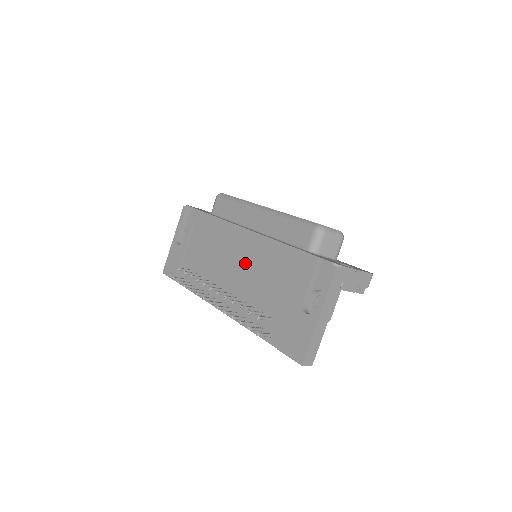
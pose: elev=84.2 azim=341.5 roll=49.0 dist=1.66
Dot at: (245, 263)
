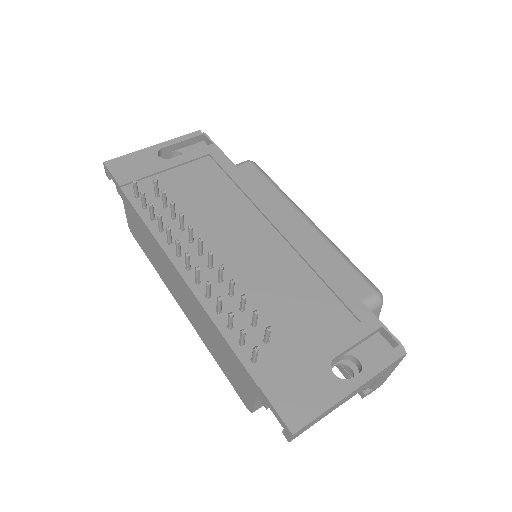
Dot at: (262, 253)
